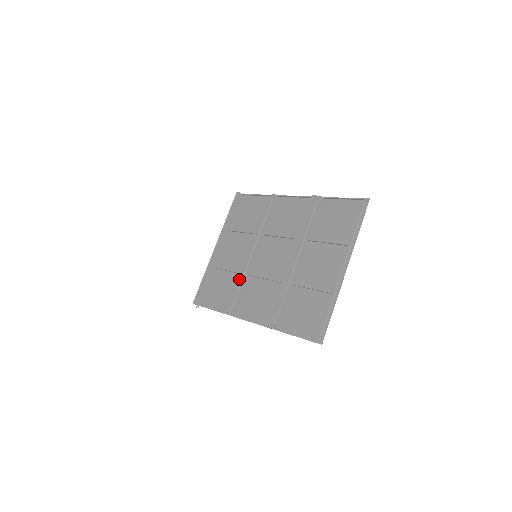
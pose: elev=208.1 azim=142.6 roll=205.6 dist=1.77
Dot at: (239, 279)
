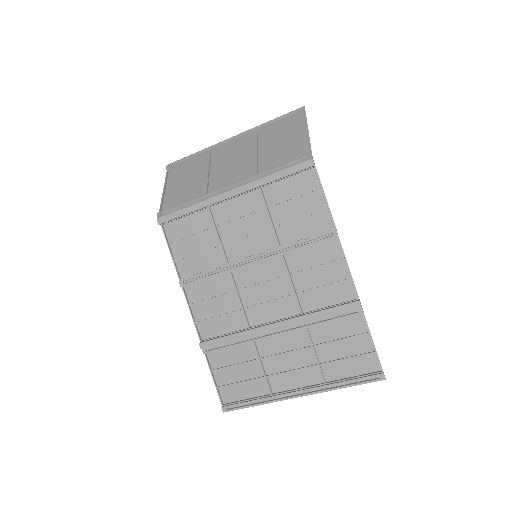
Dot at: (219, 261)
